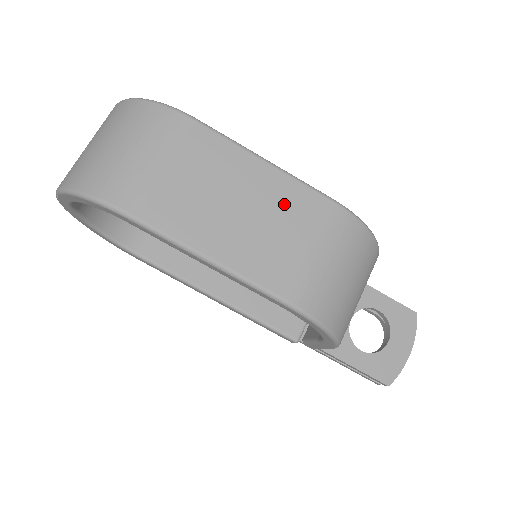
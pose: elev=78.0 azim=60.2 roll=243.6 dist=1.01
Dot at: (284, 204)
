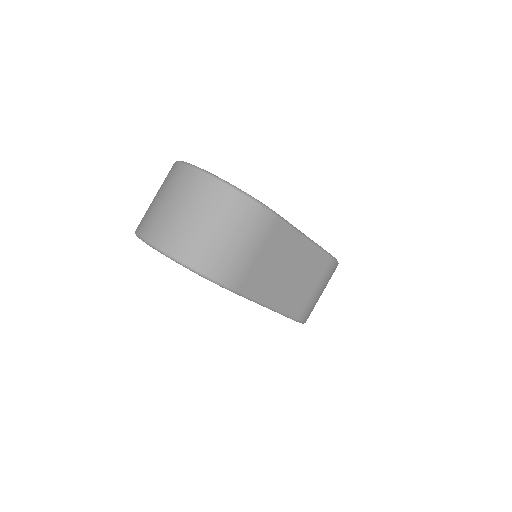
Dot at: (310, 265)
